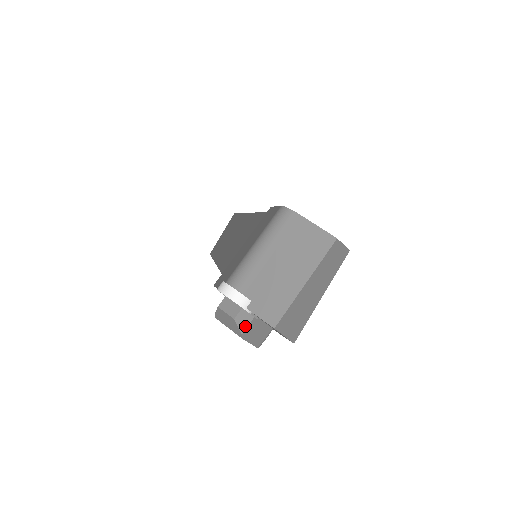
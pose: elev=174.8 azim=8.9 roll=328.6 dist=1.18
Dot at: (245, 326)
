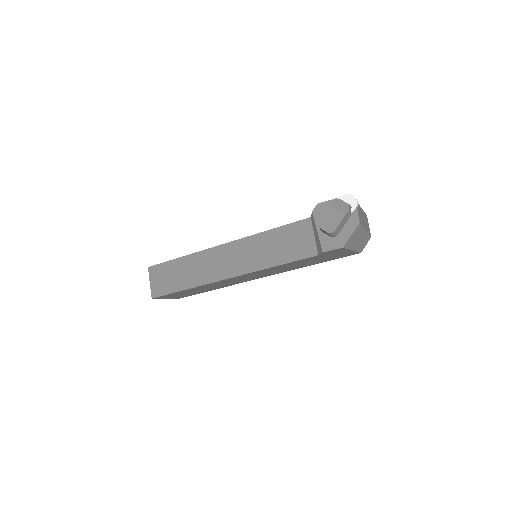
Dot at: (349, 212)
